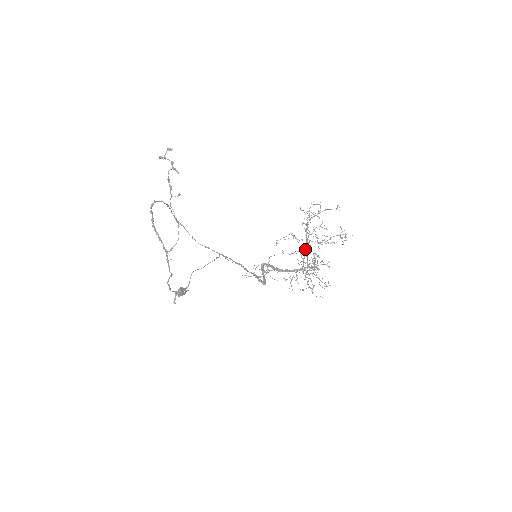
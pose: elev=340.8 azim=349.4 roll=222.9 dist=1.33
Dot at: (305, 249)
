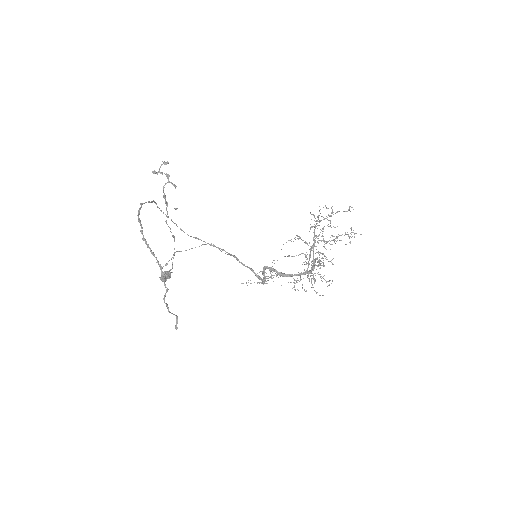
Dot at: (311, 250)
